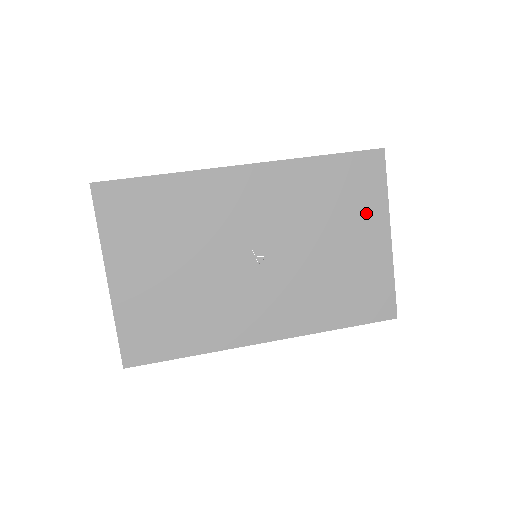
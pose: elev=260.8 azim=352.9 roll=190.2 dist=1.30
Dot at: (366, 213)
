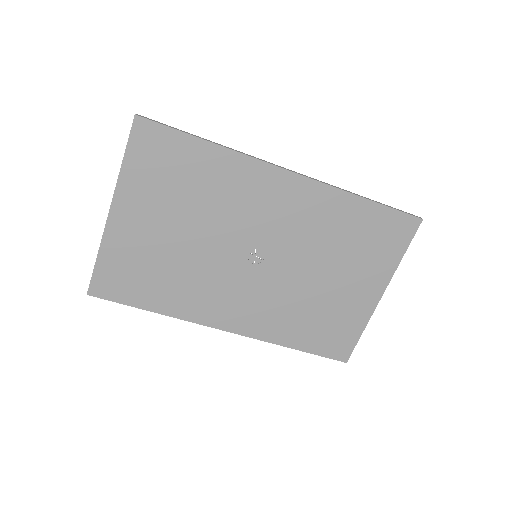
Dot at: (373, 267)
